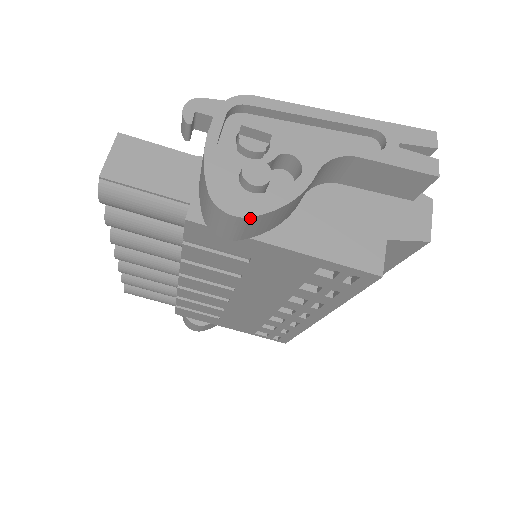
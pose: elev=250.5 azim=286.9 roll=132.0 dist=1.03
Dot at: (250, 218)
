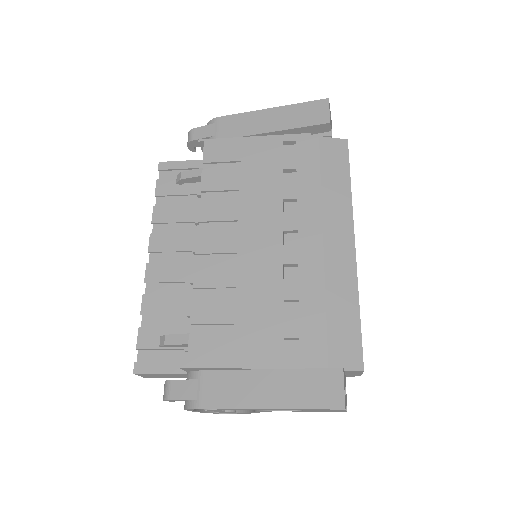
Dot at: occluded
